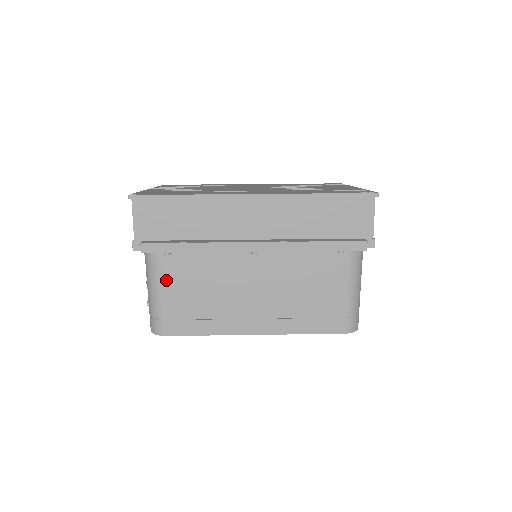
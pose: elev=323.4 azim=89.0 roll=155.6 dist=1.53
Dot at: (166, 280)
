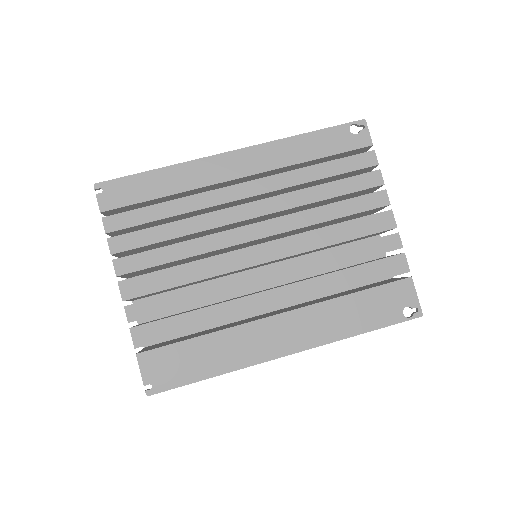
Dot at: occluded
